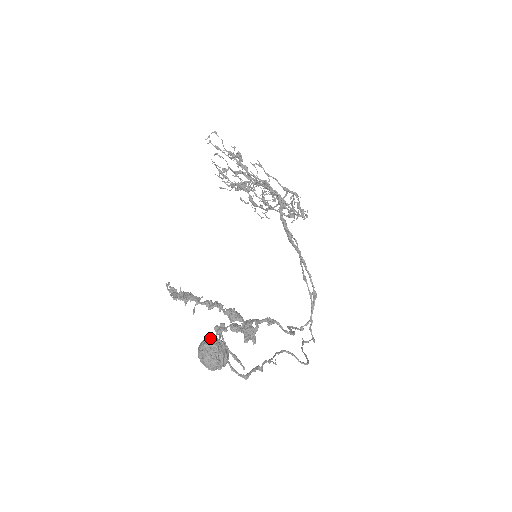
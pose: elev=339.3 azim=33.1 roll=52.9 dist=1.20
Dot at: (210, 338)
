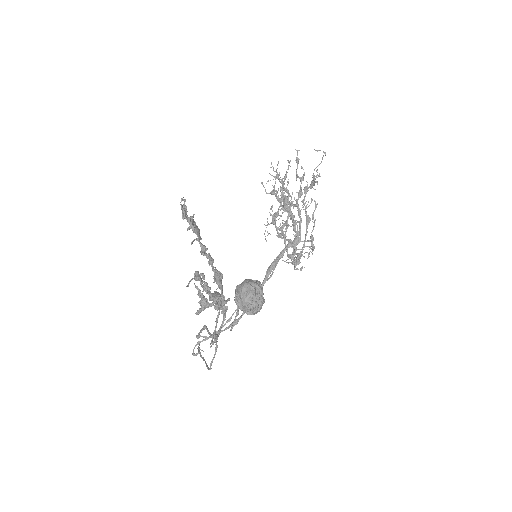
Dot at: (261, 284)
